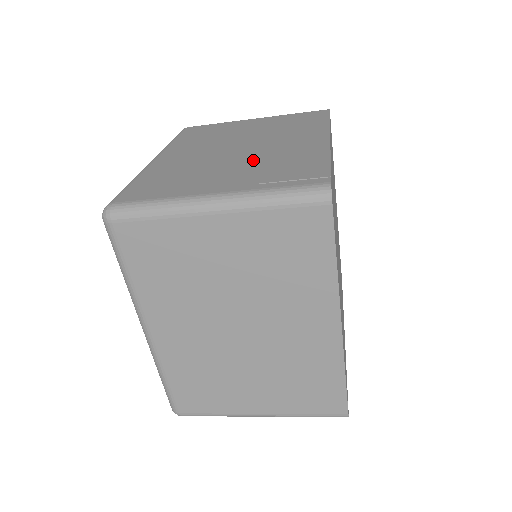
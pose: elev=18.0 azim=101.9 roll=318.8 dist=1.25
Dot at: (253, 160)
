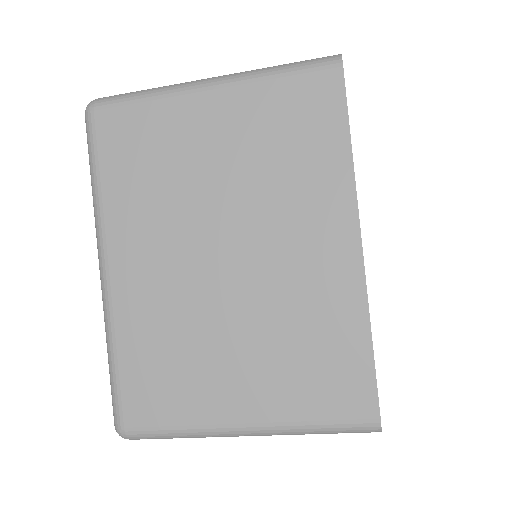
Dot at: occluded
